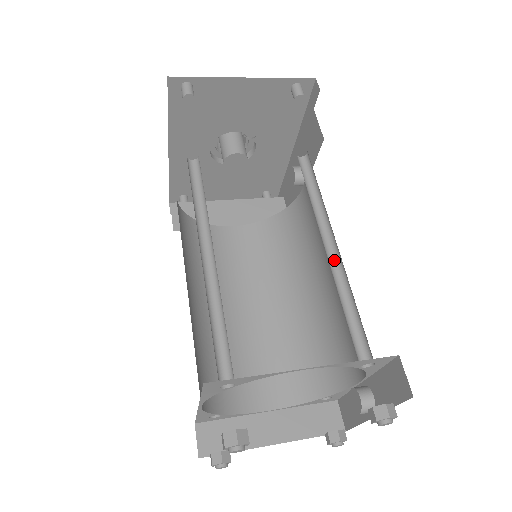
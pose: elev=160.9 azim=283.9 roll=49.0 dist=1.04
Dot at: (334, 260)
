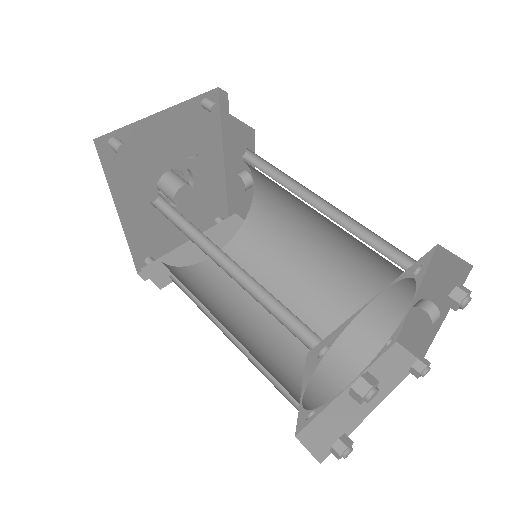
Dot at: (329, 213)
